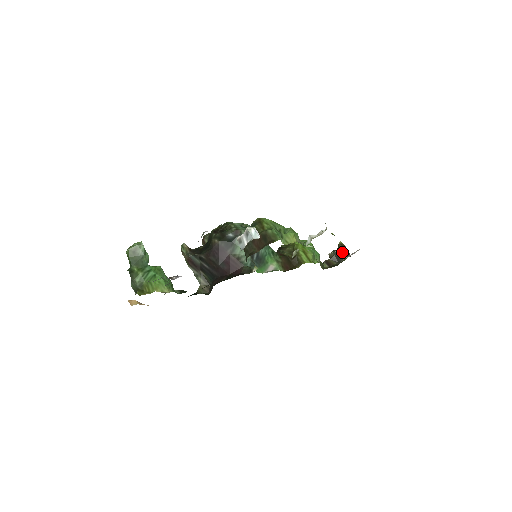
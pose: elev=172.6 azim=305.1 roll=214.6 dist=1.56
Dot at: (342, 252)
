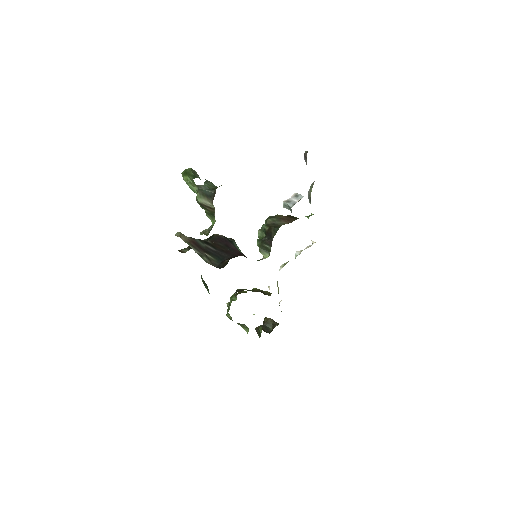
Dot at: (271, 323)
